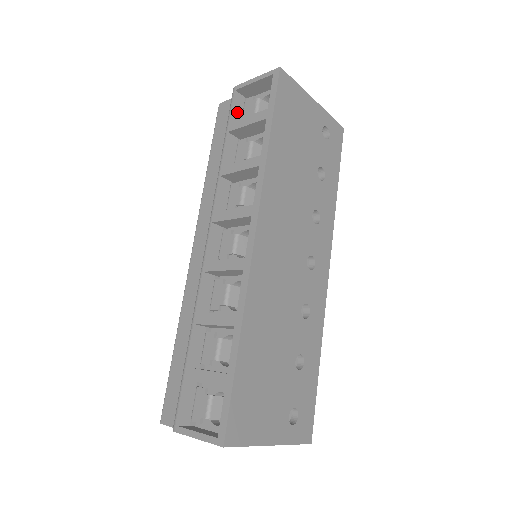
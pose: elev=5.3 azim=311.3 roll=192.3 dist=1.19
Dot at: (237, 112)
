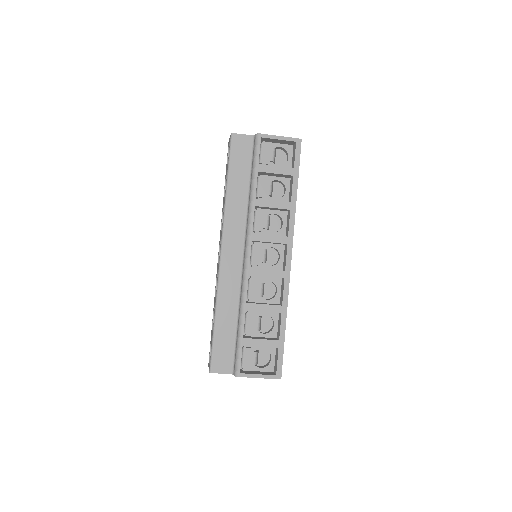
Dot at: occluded
